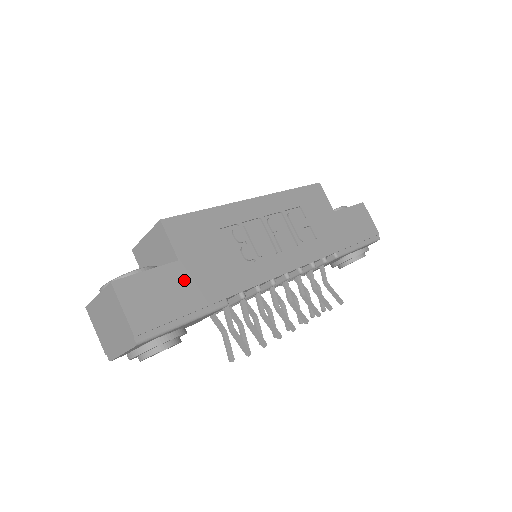
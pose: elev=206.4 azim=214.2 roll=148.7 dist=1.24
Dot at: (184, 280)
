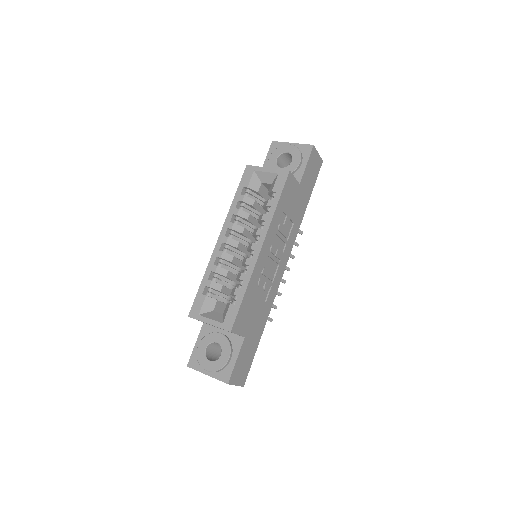
Dot at: (250, 342)
